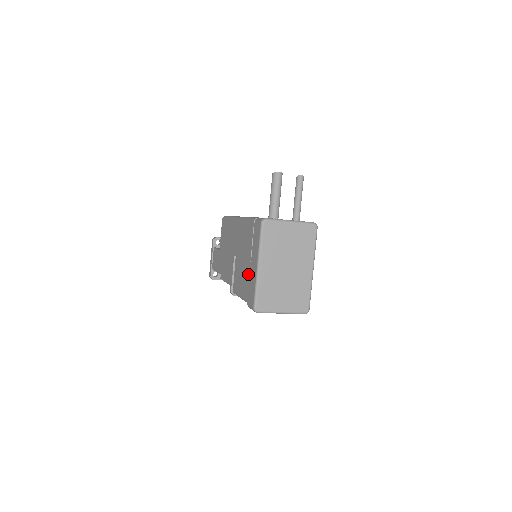
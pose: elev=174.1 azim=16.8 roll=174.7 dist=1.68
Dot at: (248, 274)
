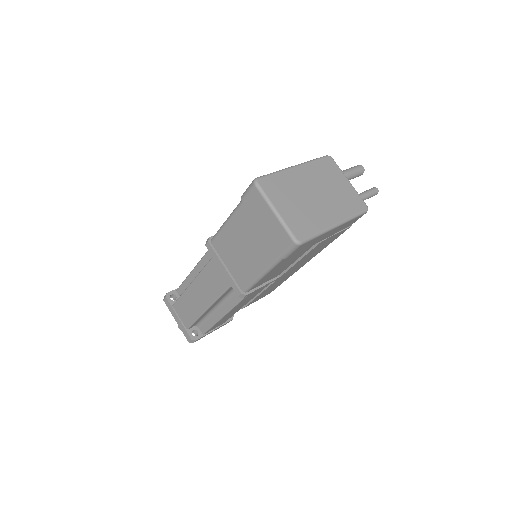
Dot at: occluded
